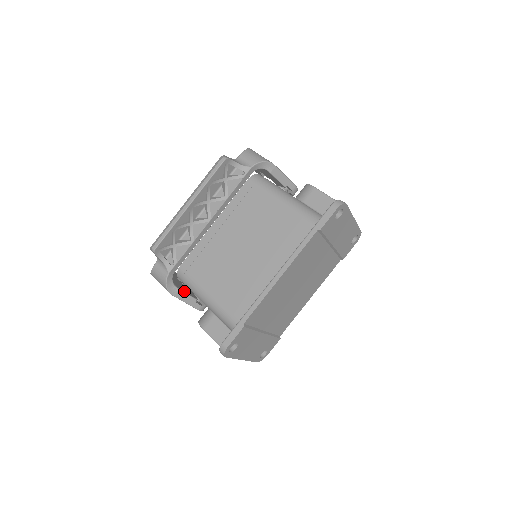
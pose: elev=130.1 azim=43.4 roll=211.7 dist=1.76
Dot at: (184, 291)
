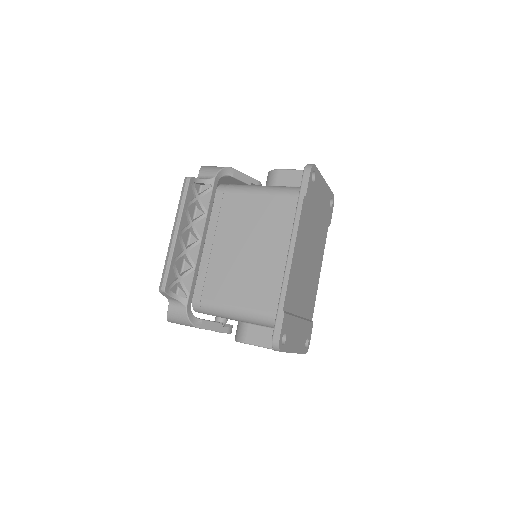
Dot at: (207, 320)
